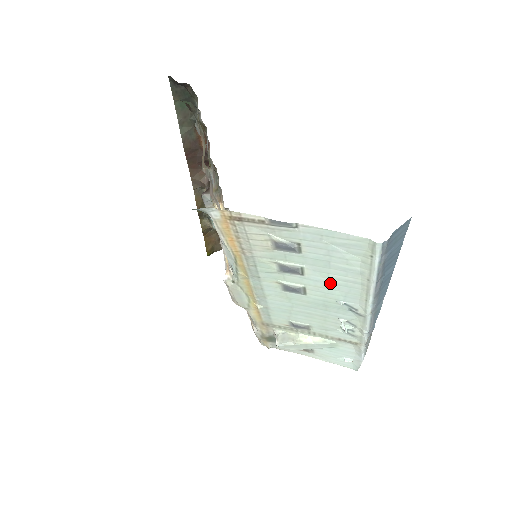
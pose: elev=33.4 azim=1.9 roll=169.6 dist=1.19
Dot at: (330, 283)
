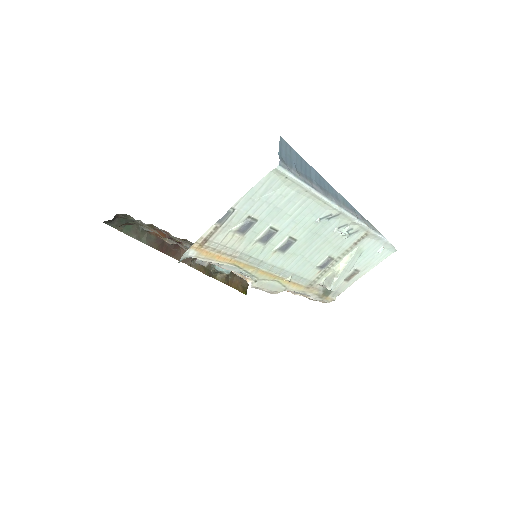
Dot at: (295, 218)
